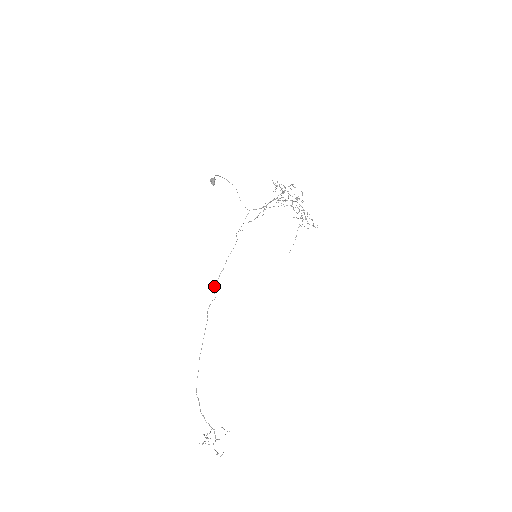
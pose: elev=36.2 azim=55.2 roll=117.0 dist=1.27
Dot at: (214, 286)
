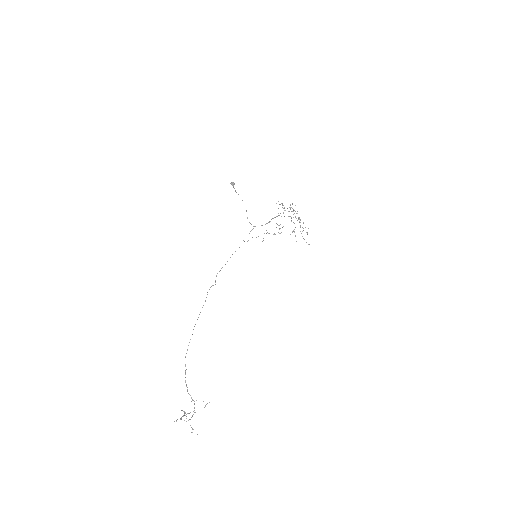
Dot at: occluded
